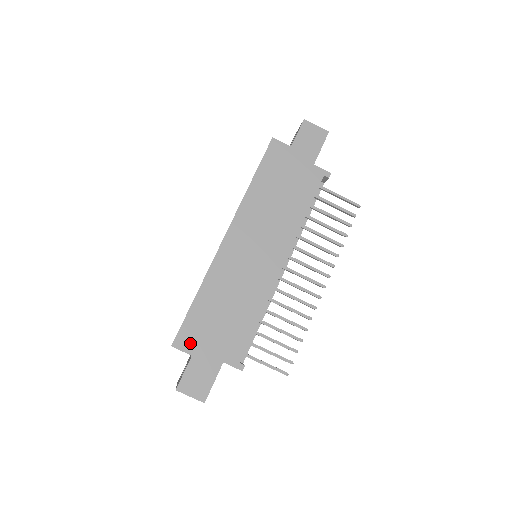
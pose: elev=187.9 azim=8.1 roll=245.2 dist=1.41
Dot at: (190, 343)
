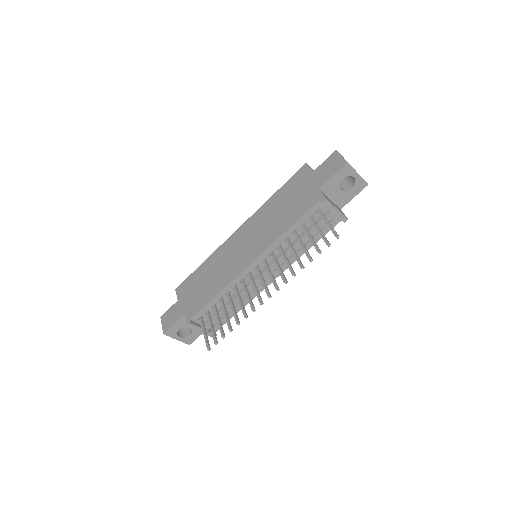
Dot at: (182, 292)
